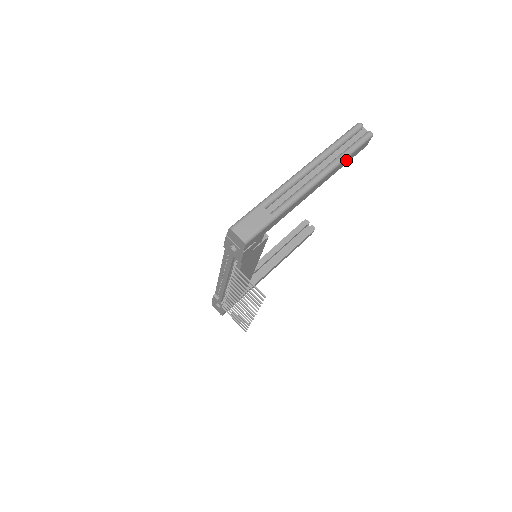
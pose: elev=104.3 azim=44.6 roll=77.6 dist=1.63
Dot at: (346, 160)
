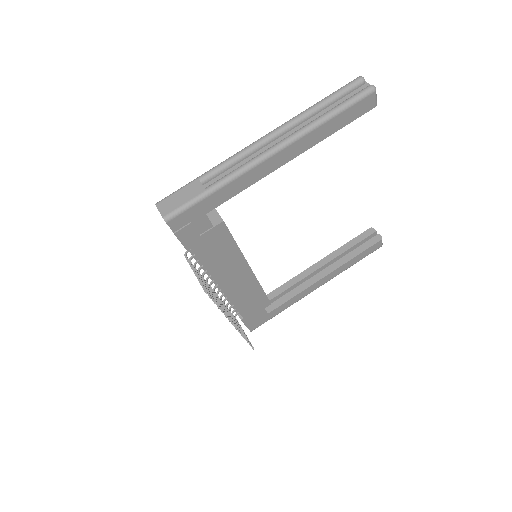
Dot at: (331, 124)
